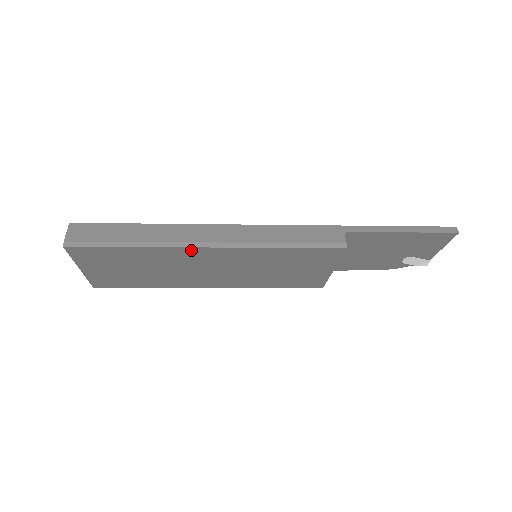
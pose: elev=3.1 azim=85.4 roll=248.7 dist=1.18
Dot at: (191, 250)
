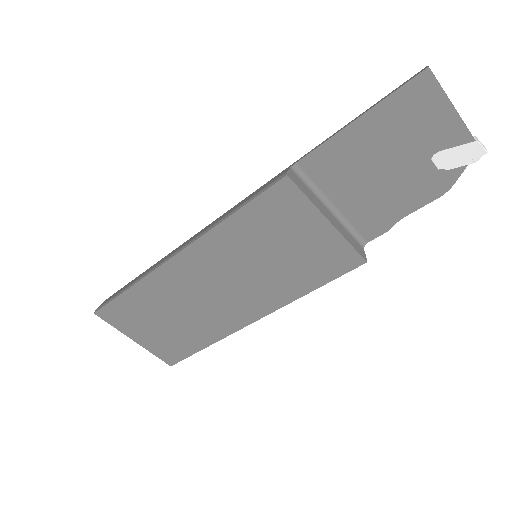
Dot at: (169, 268)
